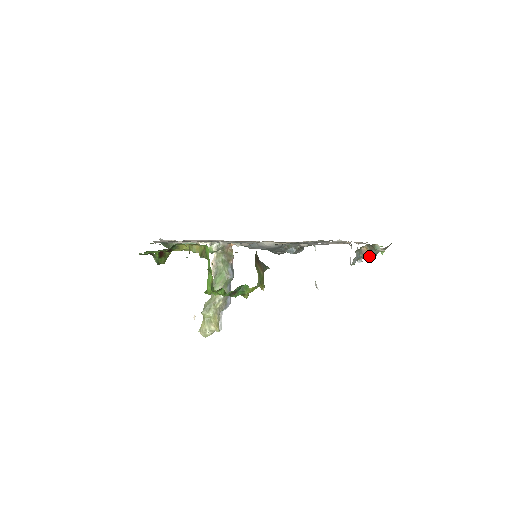
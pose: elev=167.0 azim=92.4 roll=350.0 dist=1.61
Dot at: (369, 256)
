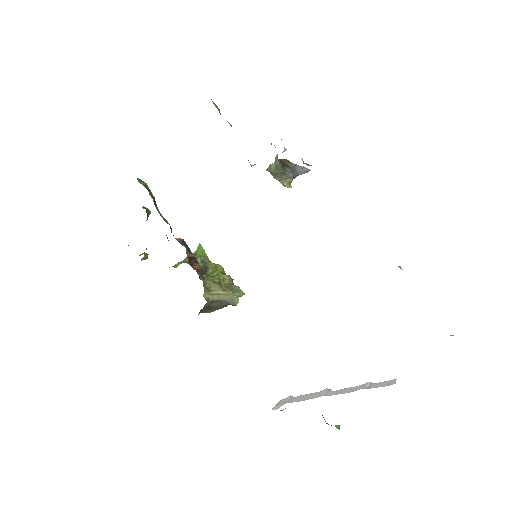
Dot at: occluded
